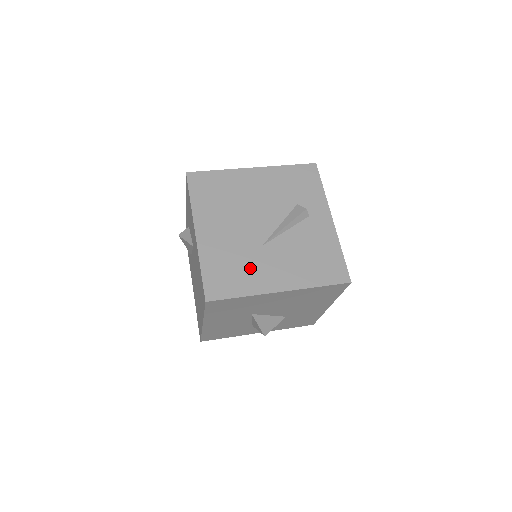
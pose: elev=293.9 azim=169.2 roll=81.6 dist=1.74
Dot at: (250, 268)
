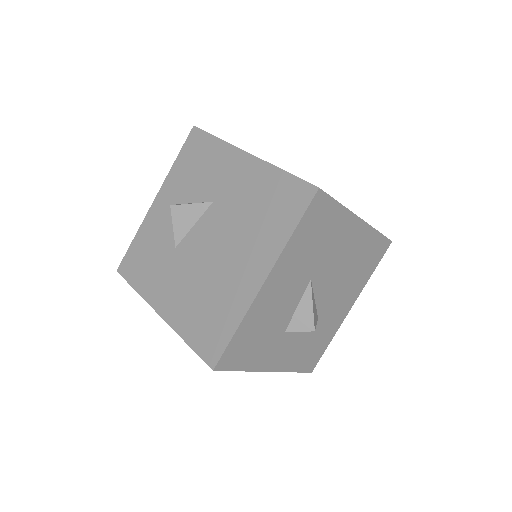
Dot at: occluded
